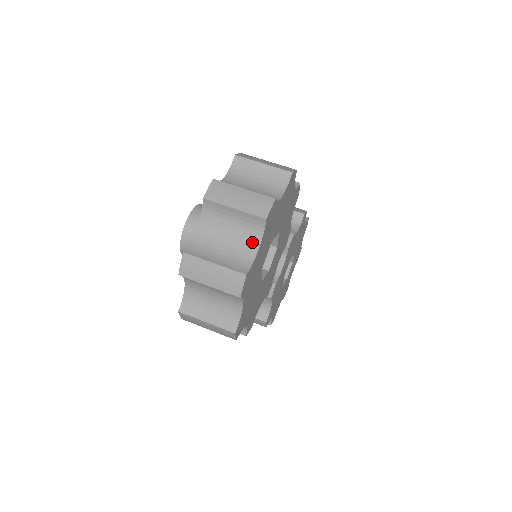
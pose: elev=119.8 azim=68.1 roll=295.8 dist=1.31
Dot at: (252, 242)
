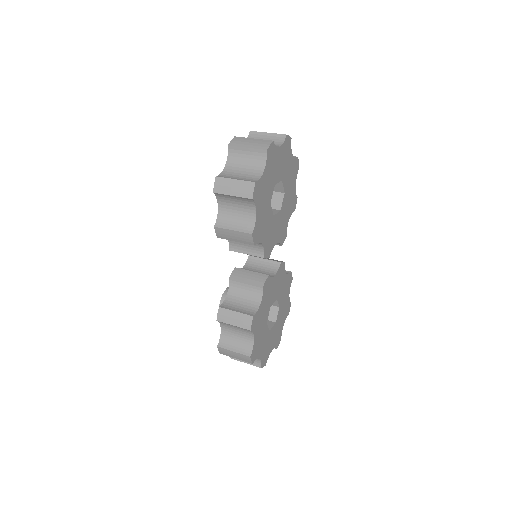
Dot at: (276, 145)
